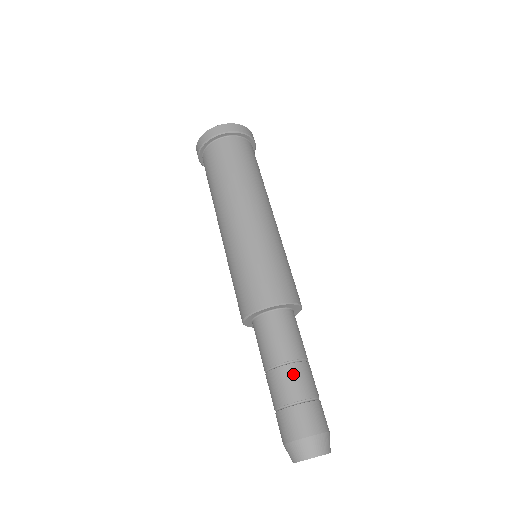
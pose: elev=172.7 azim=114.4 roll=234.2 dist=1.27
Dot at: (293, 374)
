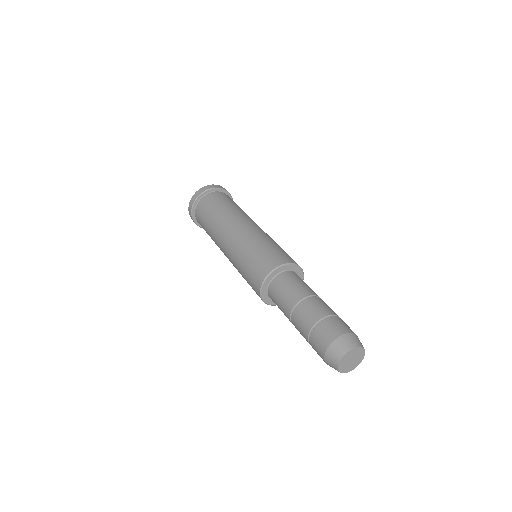
Dot at: (311, 304)
